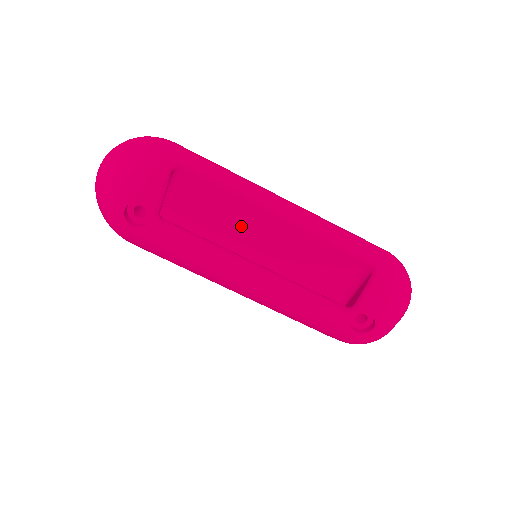
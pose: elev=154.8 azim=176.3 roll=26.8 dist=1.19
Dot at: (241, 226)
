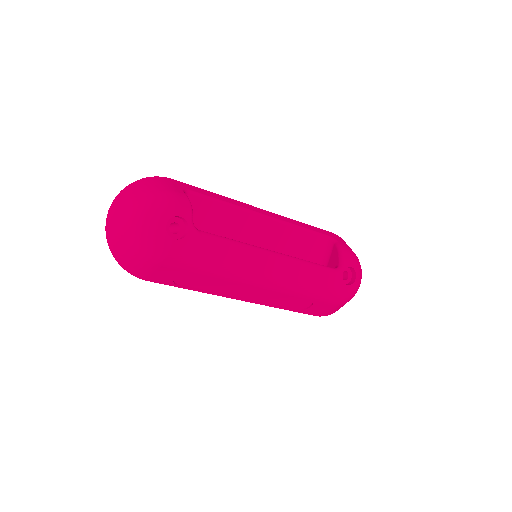
Dot at: (238, 235)
